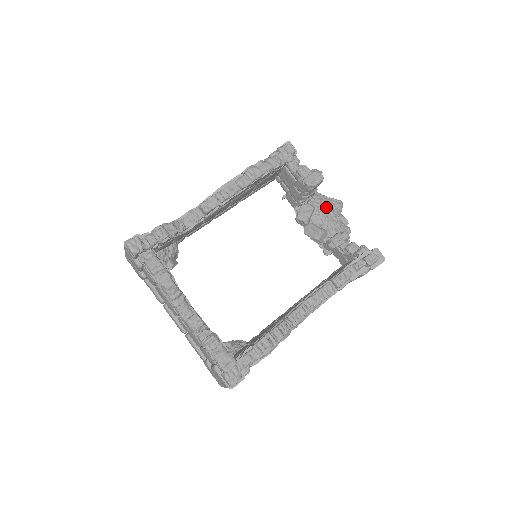
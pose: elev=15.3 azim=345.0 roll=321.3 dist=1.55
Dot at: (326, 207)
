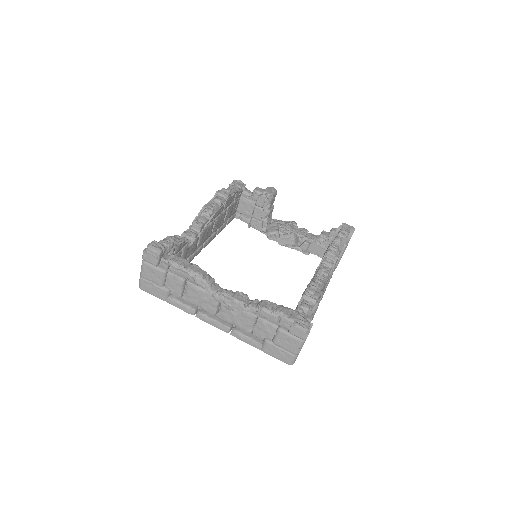
Dot at: (285, 223)
